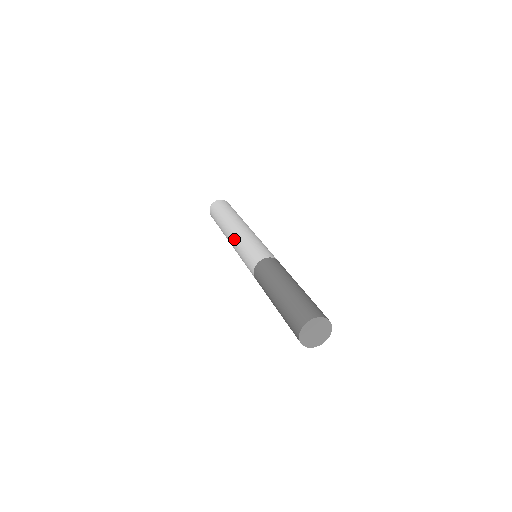
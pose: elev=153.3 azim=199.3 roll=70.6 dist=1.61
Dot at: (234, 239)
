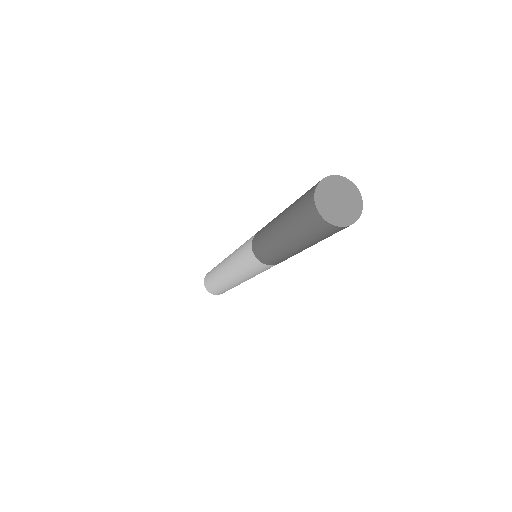
Dot at: occluded
